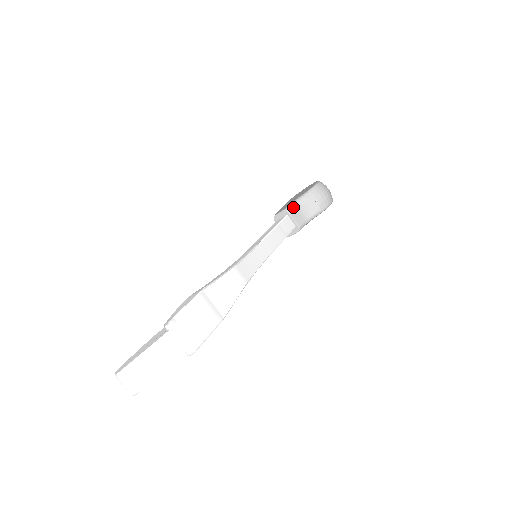
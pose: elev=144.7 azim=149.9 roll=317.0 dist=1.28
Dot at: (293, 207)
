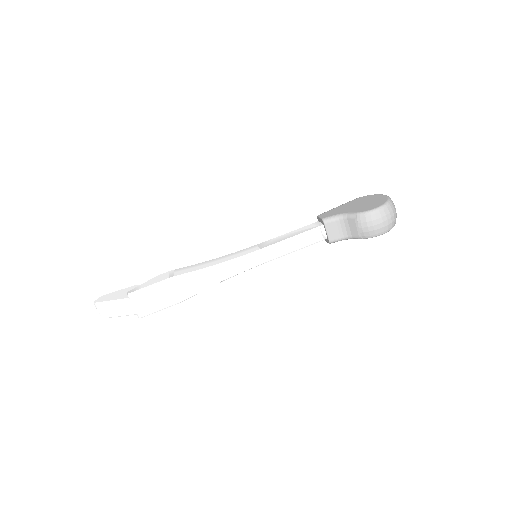
Dot at: (333, 221)
